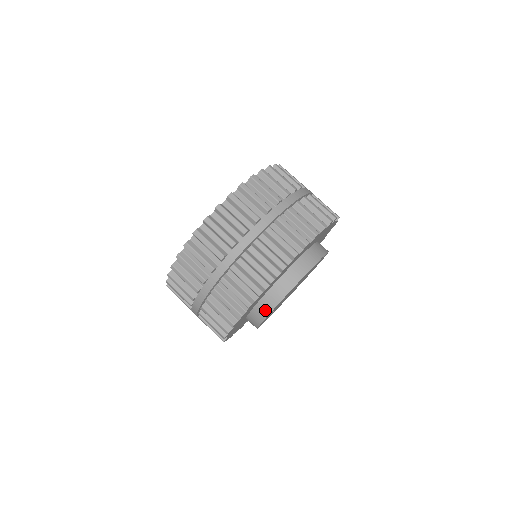
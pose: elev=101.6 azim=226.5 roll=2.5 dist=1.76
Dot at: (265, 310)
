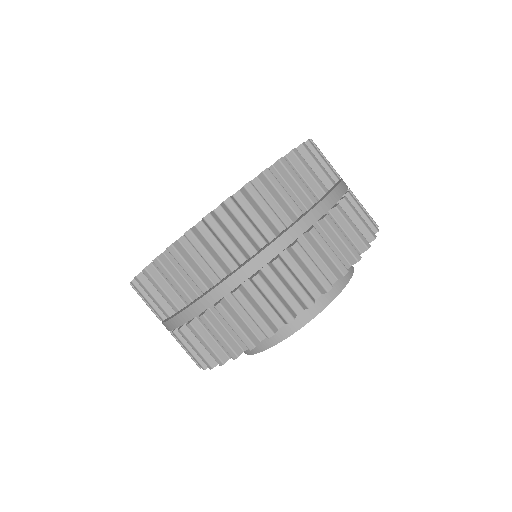
Dot at: occluded
